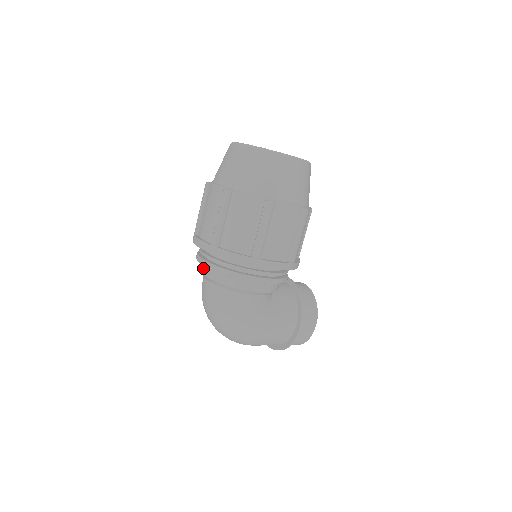
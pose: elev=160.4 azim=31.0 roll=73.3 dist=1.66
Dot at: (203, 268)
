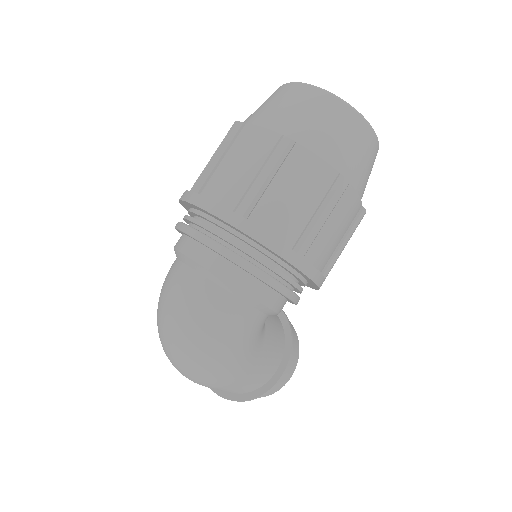
Dot at: (191, 247)
